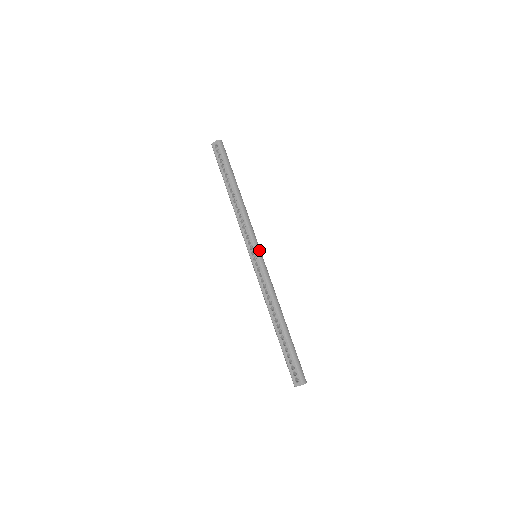
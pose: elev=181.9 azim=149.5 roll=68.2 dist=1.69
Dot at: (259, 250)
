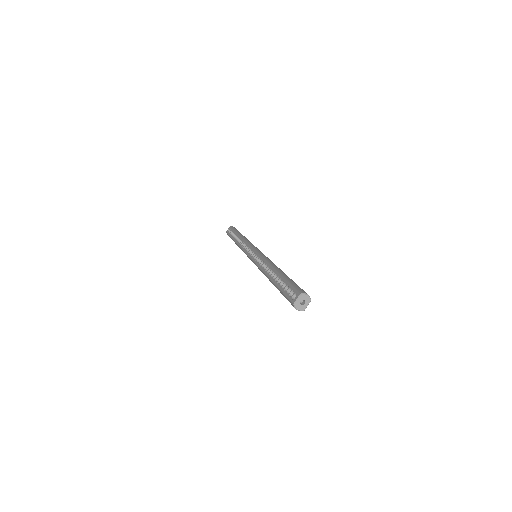
Dot at: (258, 249)
